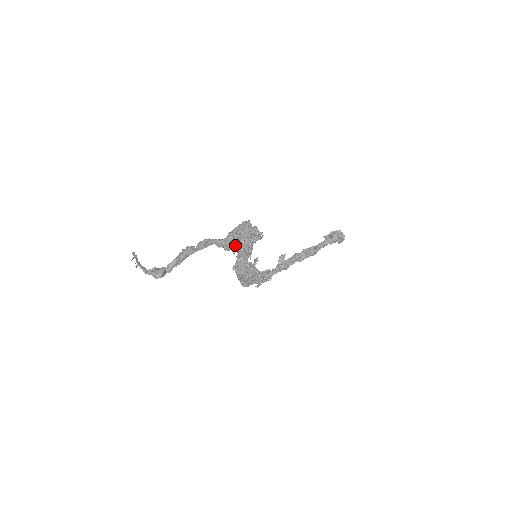
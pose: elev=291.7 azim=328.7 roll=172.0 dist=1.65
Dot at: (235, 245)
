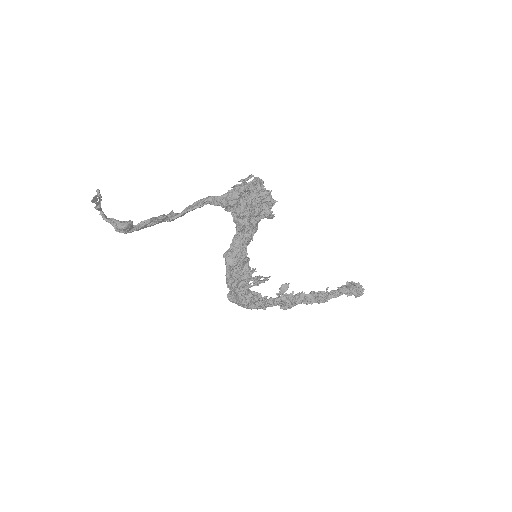
Dot at: (238, 202)
